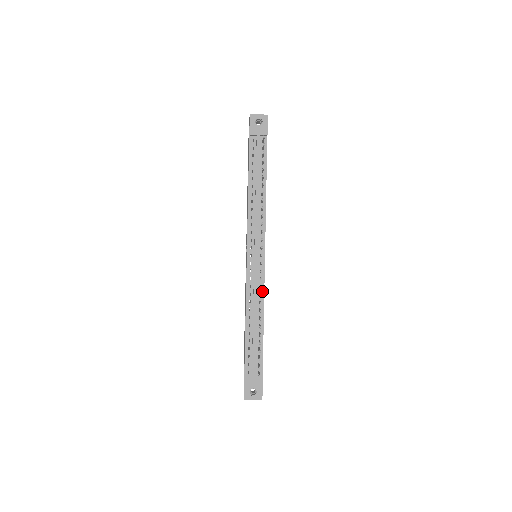
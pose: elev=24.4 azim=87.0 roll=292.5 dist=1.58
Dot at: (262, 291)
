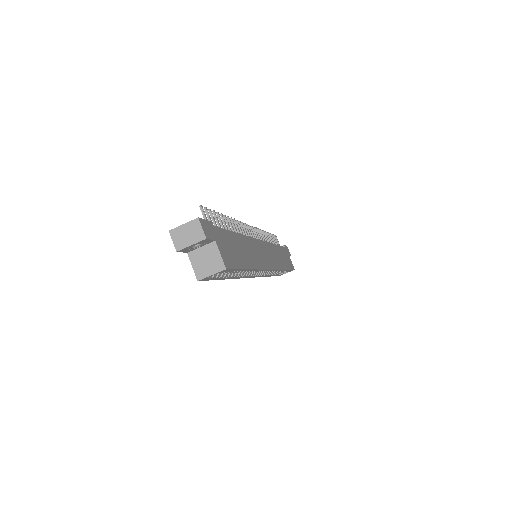
Dot at: occluded
